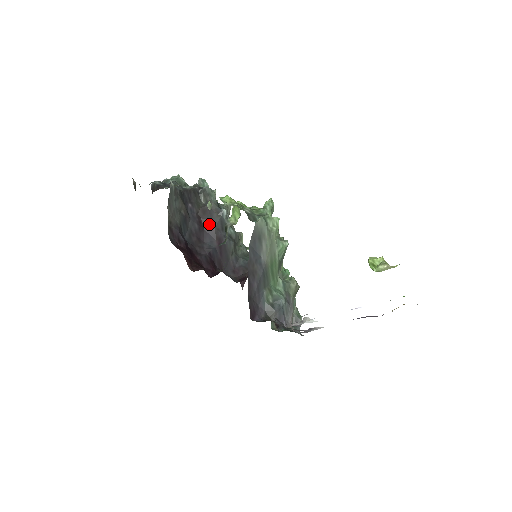
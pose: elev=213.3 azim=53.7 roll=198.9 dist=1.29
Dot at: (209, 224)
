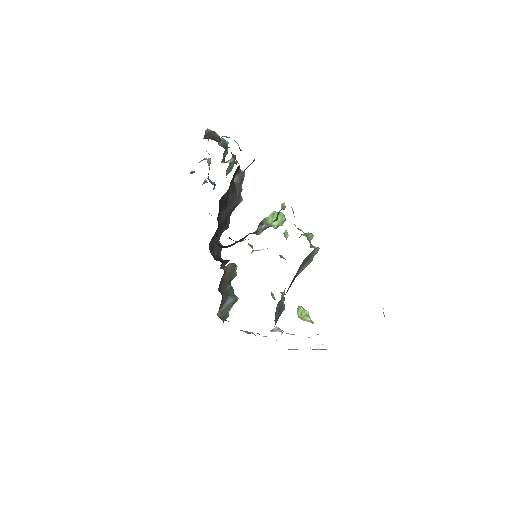
Dot at: (231, 202)
